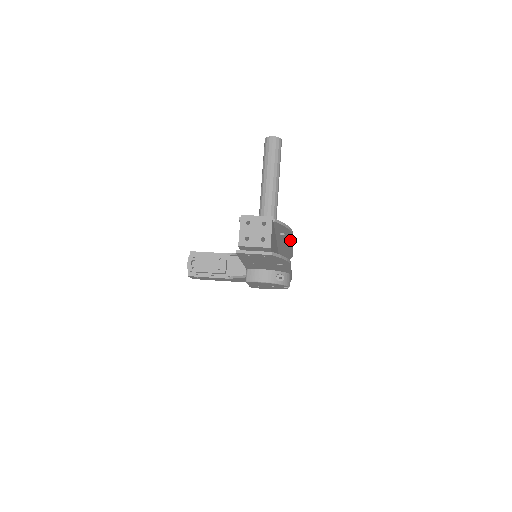
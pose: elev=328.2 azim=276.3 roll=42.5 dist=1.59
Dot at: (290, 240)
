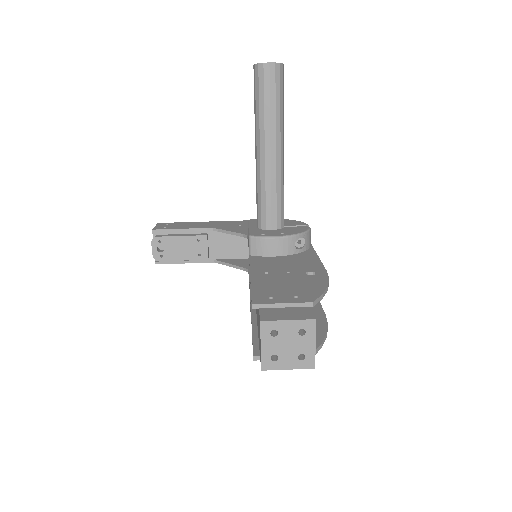
Dot at: occluded
